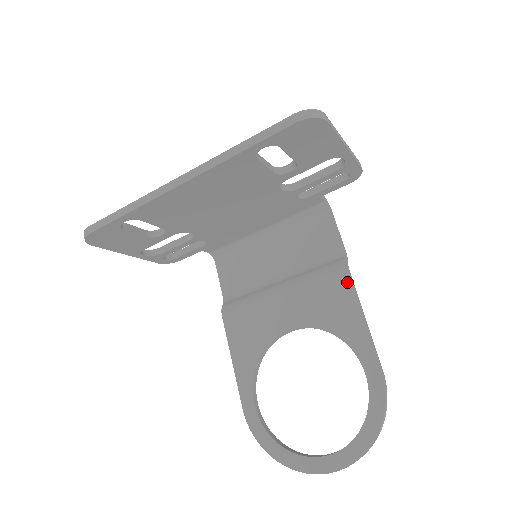
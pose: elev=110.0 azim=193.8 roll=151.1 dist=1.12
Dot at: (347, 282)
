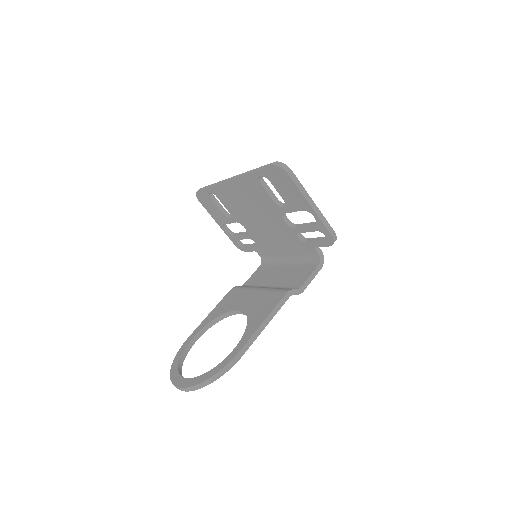
Dot at: (279, 300)
